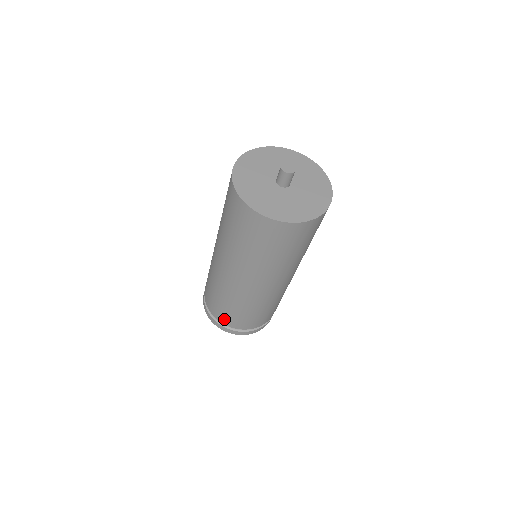
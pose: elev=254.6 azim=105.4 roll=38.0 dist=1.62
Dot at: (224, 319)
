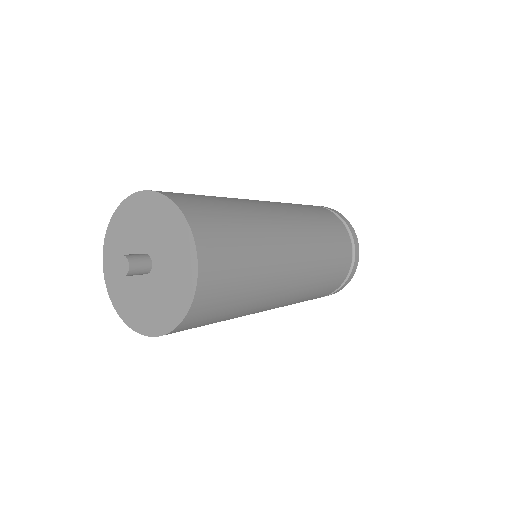
Dot at: occluded
